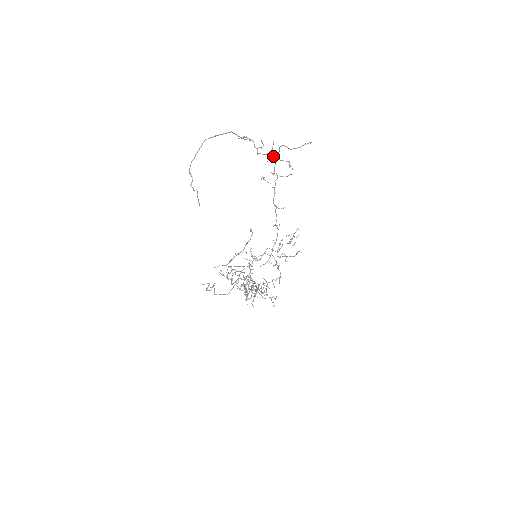
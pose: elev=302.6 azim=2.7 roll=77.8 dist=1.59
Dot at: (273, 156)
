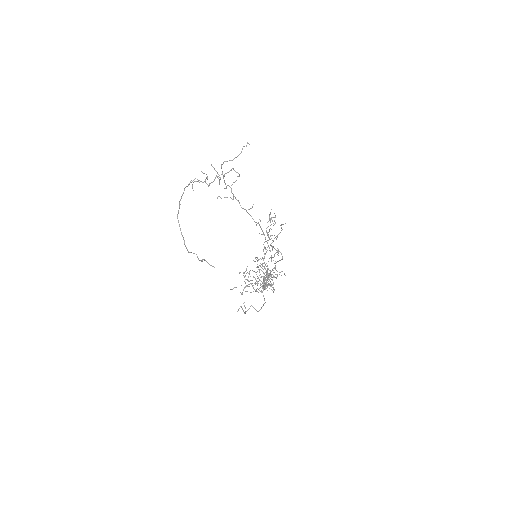
Dot at: occluded
